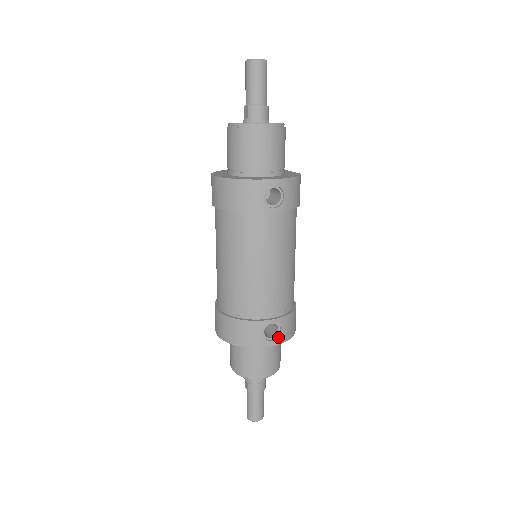
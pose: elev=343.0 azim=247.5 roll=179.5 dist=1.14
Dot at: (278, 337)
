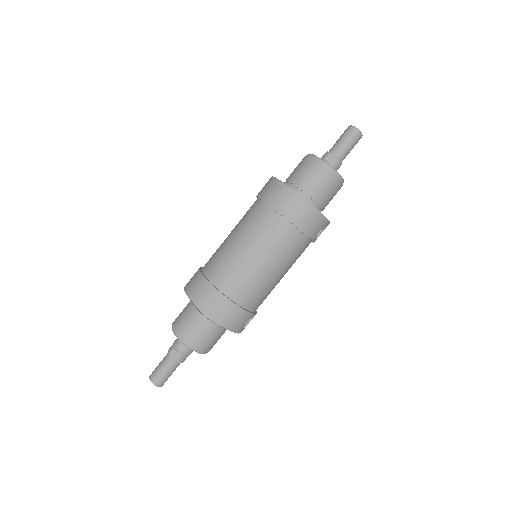
Dot at: occluded
